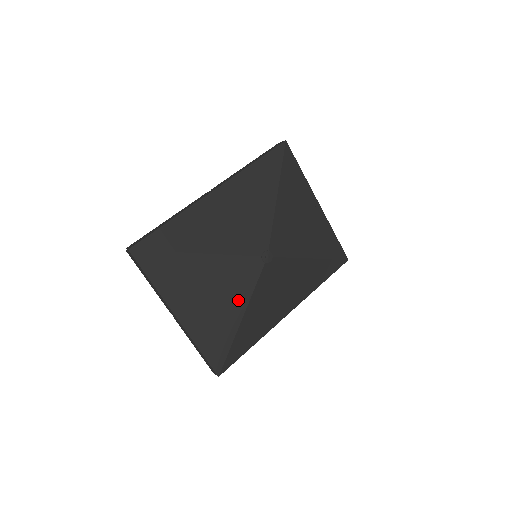
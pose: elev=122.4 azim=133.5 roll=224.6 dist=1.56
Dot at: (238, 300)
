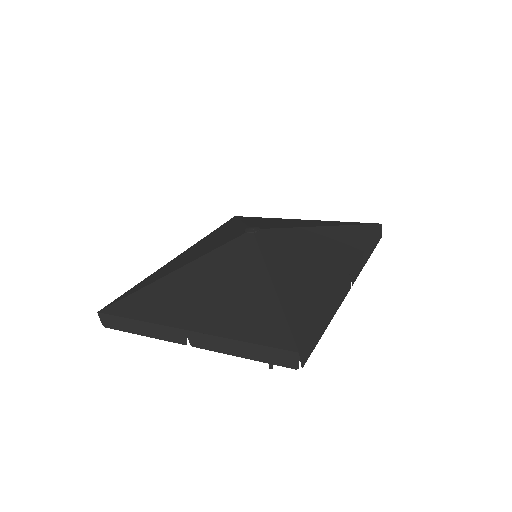
Dot at: (251, 272)
